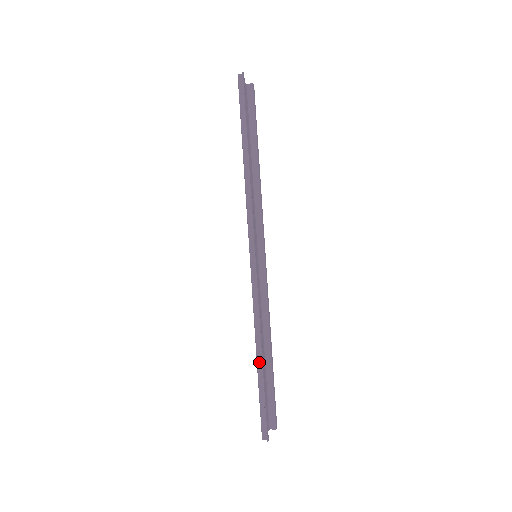
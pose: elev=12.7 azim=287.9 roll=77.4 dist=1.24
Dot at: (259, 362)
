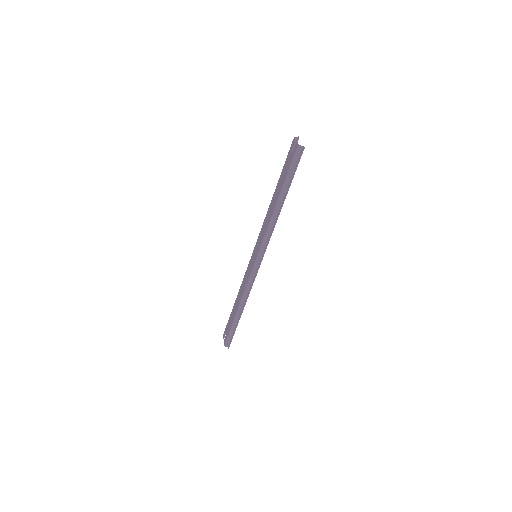
Dot at: (238, 314)
